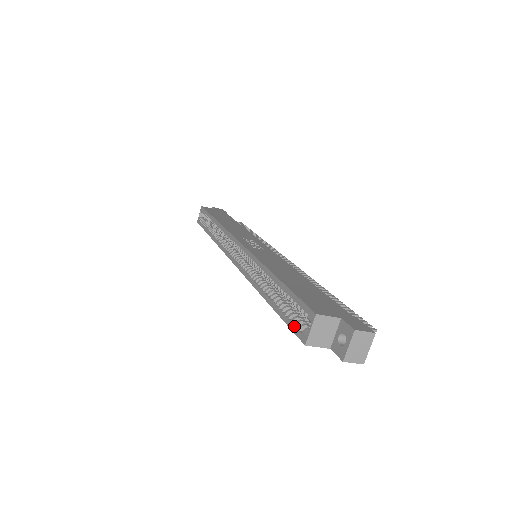
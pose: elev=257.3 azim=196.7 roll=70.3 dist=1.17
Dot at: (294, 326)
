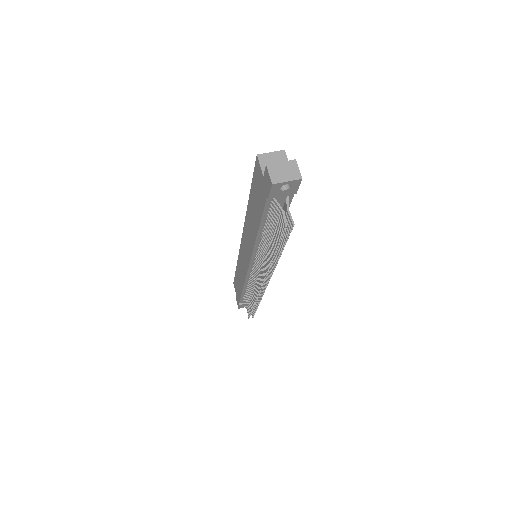
Dot at: occluded
